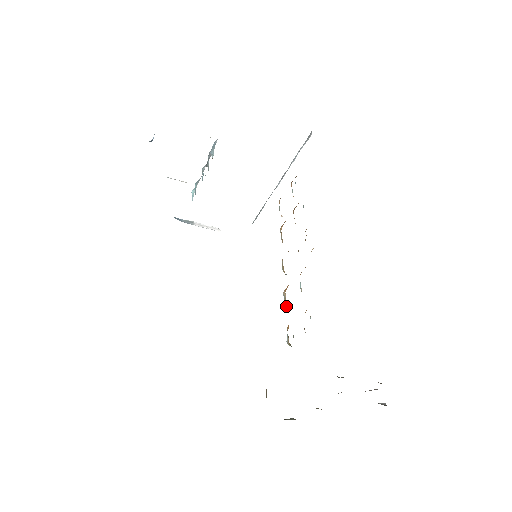
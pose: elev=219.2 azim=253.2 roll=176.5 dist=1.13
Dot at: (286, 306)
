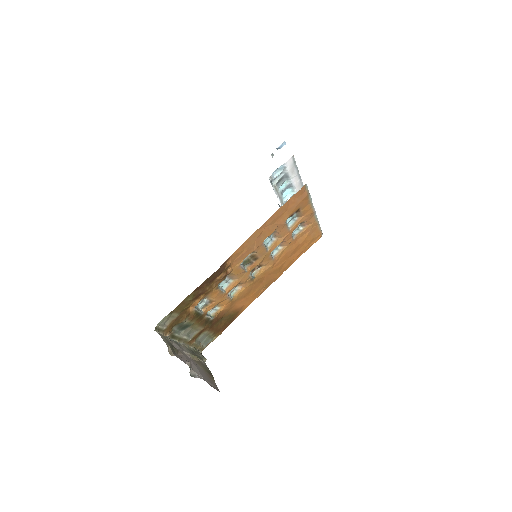
Dot at: (234, 295)
